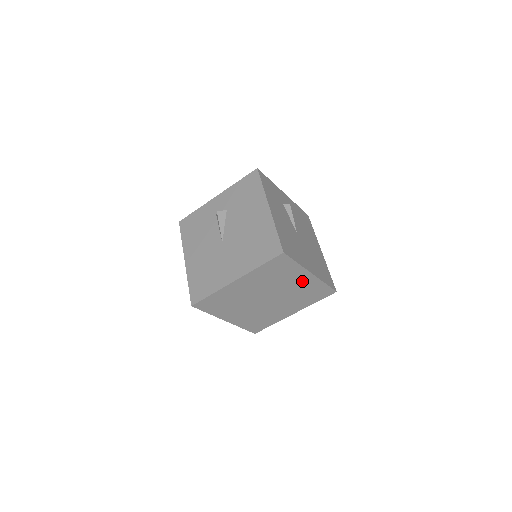
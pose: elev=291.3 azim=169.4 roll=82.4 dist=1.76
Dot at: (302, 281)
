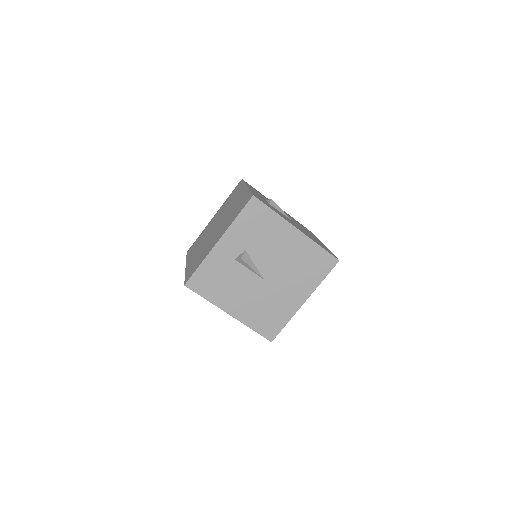
Dot at: occluded
